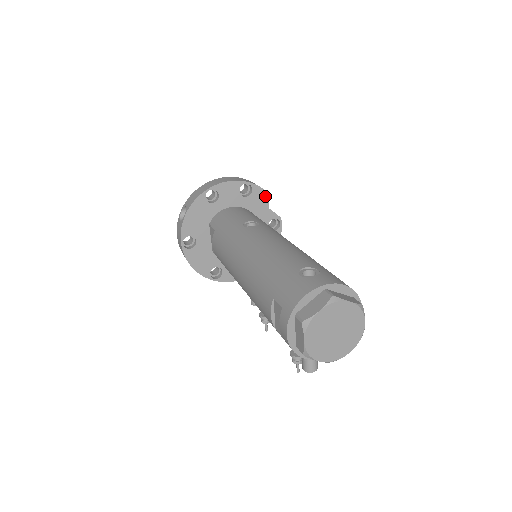
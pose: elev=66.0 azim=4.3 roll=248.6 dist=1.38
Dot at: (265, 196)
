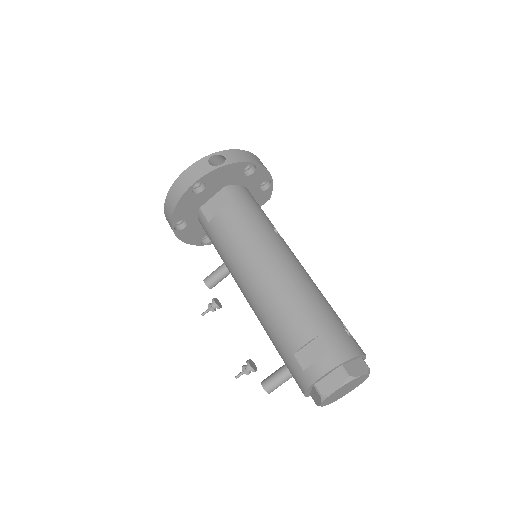
Dot at: (266, 199)
